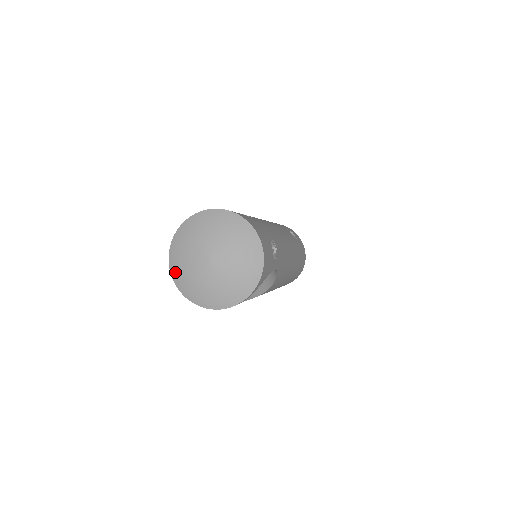
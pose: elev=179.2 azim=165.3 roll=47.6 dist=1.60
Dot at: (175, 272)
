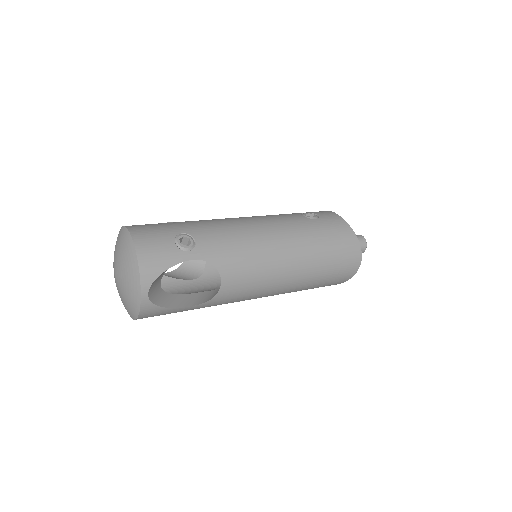
Dot at: occluded
